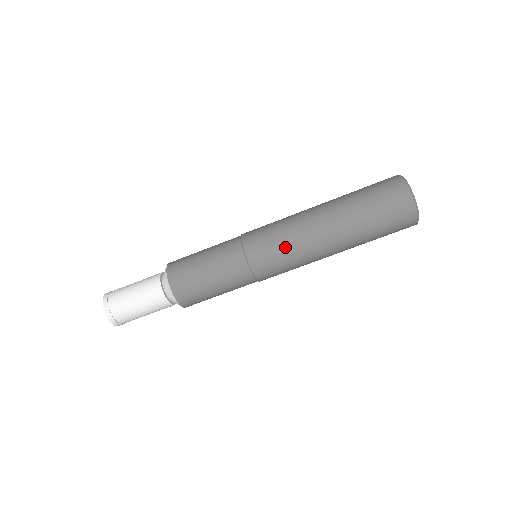
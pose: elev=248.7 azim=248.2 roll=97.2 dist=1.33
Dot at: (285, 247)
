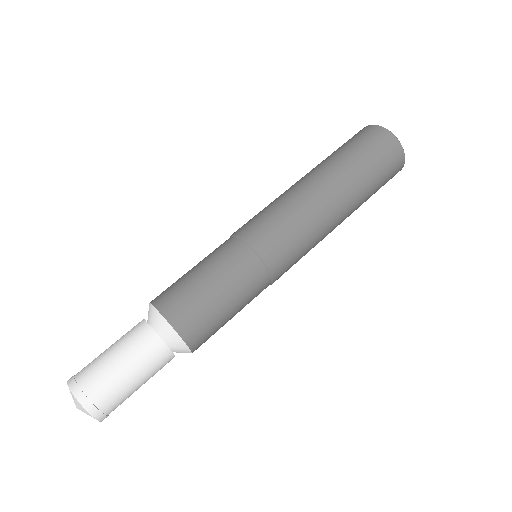
Dot at: (270, 207)
